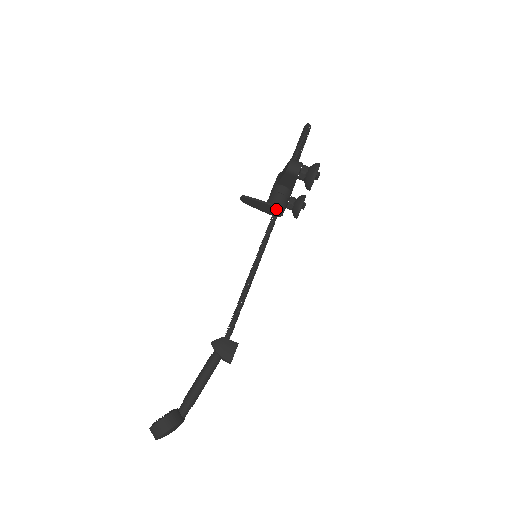
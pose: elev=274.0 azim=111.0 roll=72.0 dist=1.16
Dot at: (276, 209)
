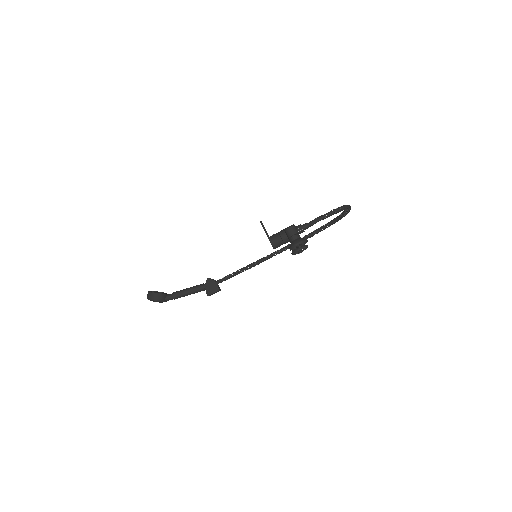
Dot at: (271, 244)
